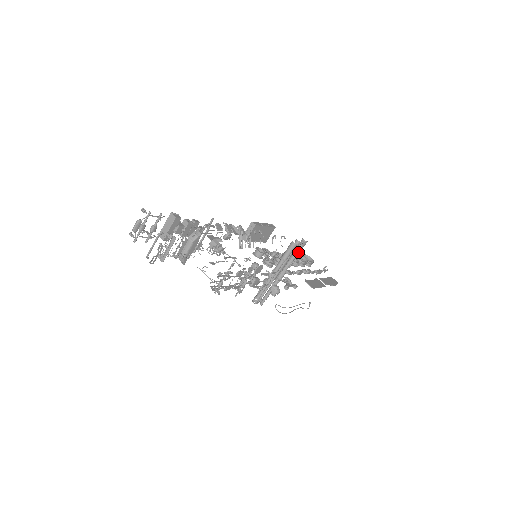
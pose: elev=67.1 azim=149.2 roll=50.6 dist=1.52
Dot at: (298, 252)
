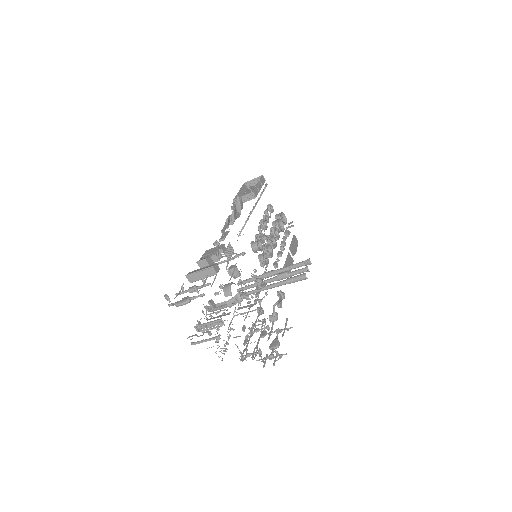
Dot at: occluded
